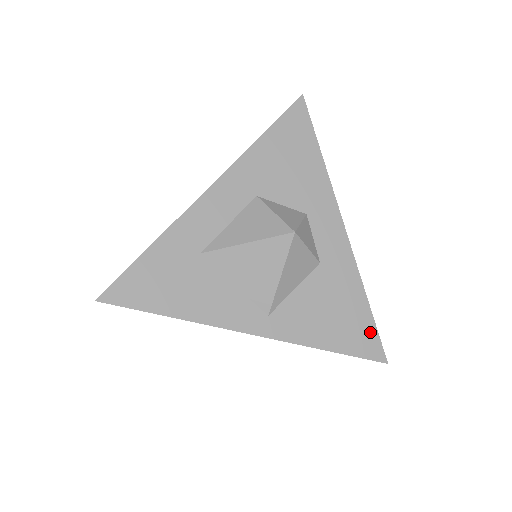
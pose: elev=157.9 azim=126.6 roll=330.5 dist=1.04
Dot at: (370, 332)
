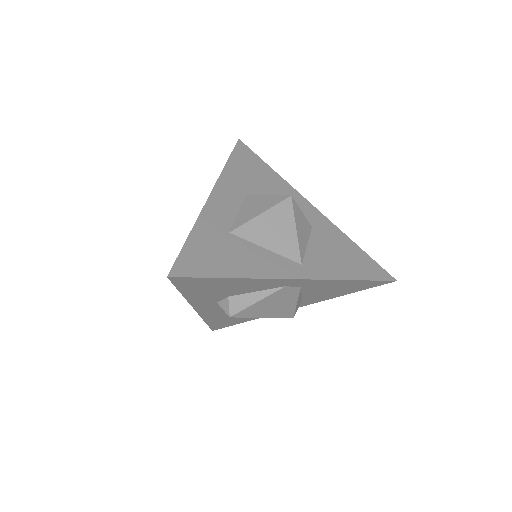
Dot at: (372, 263)
